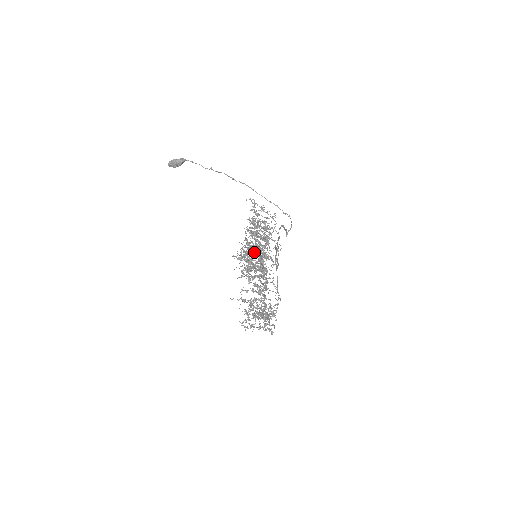
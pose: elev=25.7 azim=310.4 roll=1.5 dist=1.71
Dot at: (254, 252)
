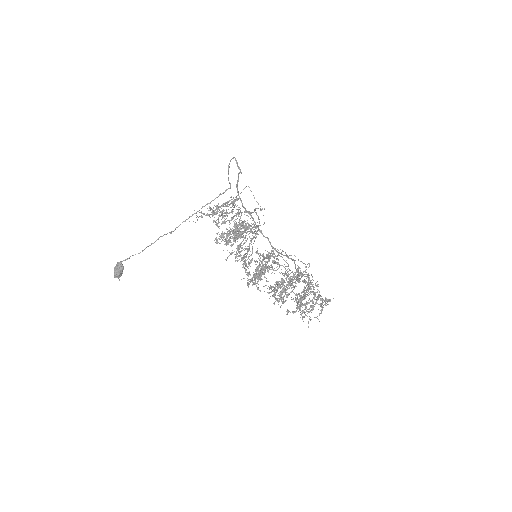
Dot at: occluded
